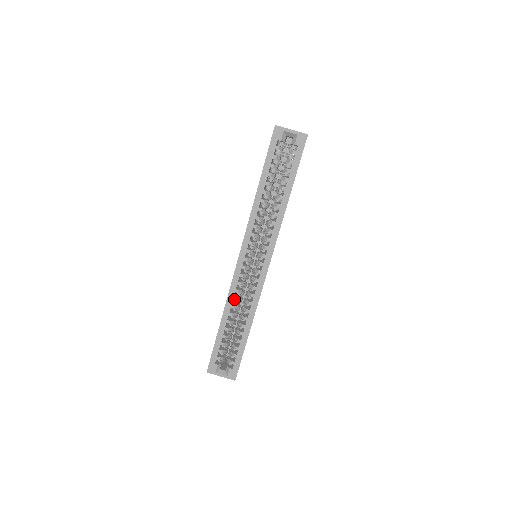
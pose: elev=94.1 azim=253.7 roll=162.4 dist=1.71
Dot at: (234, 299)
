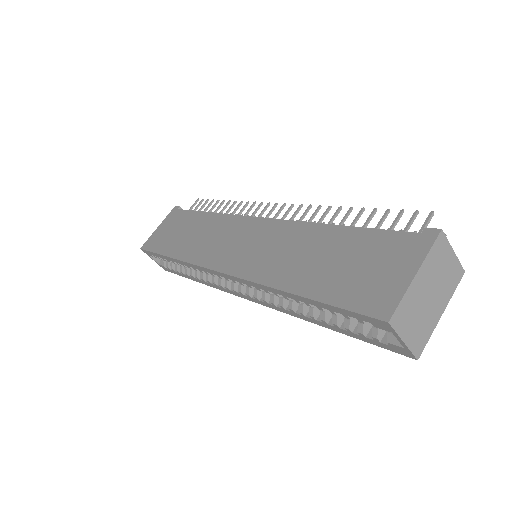
Dot at: (194, 268)
